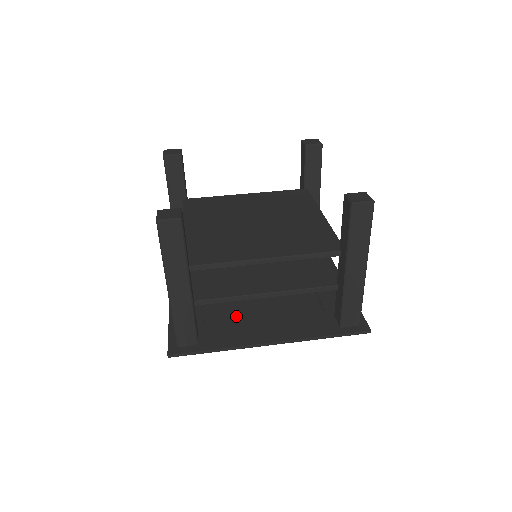
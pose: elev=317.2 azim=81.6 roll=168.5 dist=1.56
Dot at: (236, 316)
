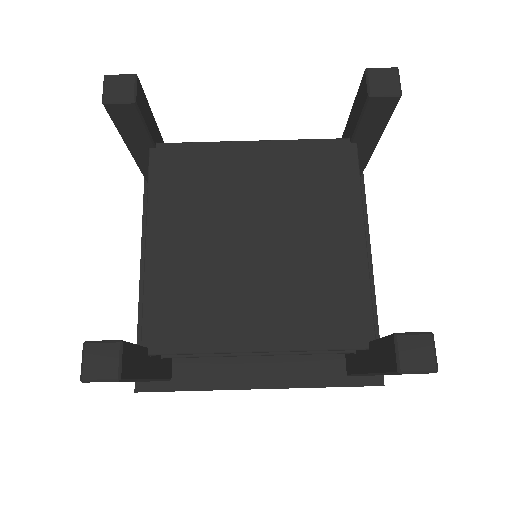
Dot at: occluded
